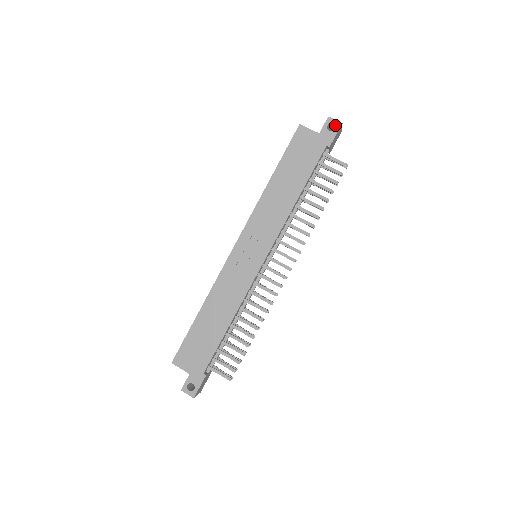
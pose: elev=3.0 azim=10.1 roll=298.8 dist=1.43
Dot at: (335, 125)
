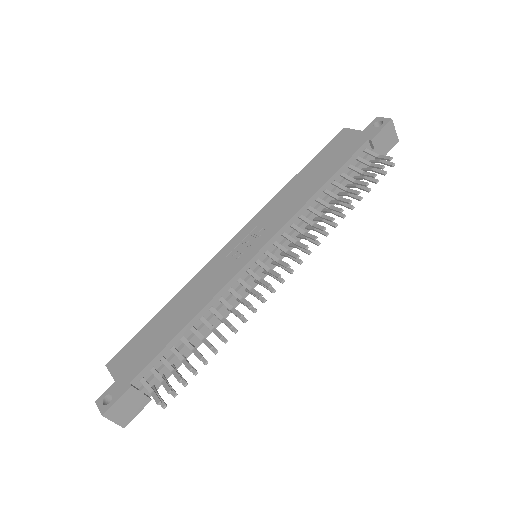
Dot at: (383, 122)
